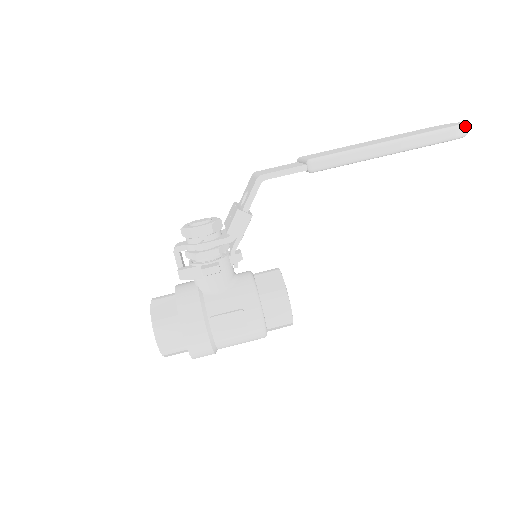
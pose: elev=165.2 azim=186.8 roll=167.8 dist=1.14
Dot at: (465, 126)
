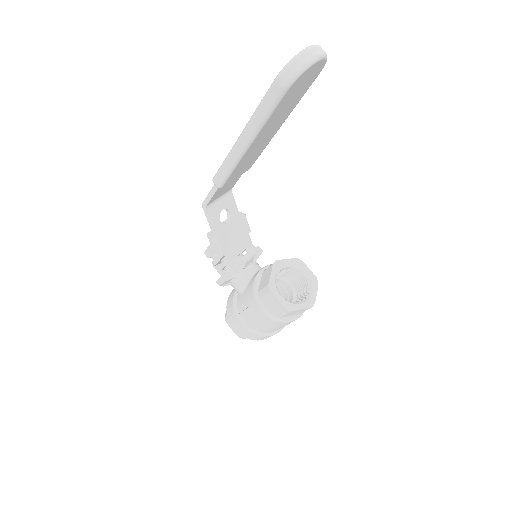
Dot at: (288, 66)
